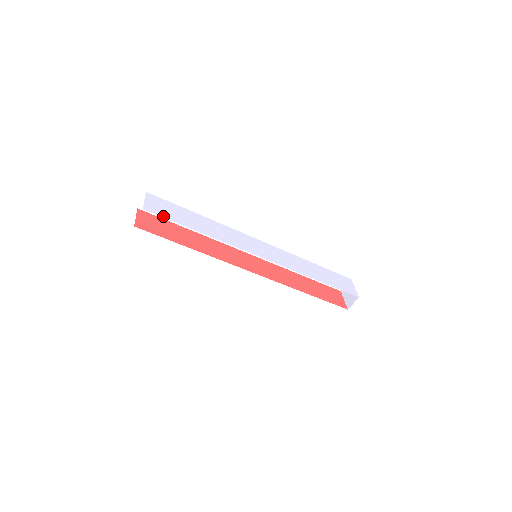
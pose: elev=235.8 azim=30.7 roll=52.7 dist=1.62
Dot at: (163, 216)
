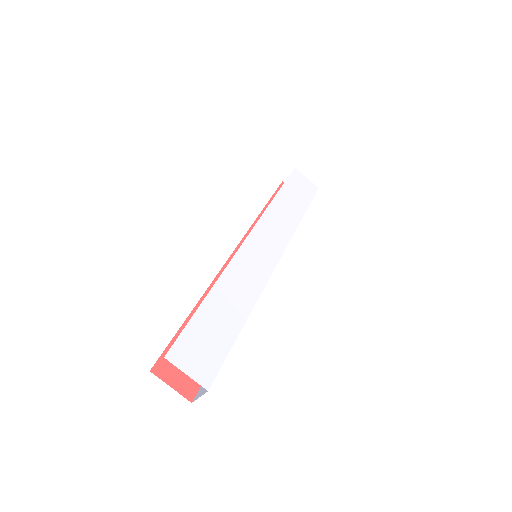
Dot at: (220, 364)
